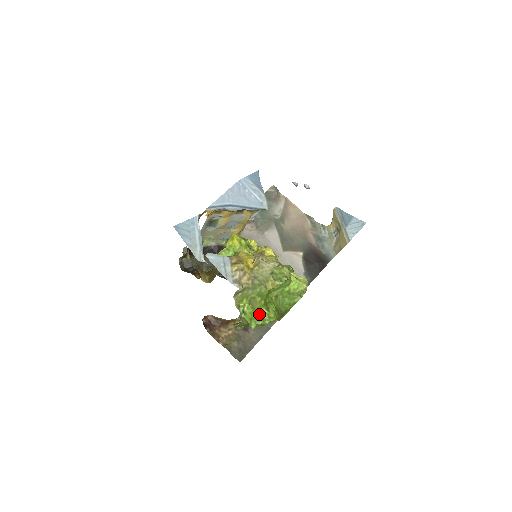
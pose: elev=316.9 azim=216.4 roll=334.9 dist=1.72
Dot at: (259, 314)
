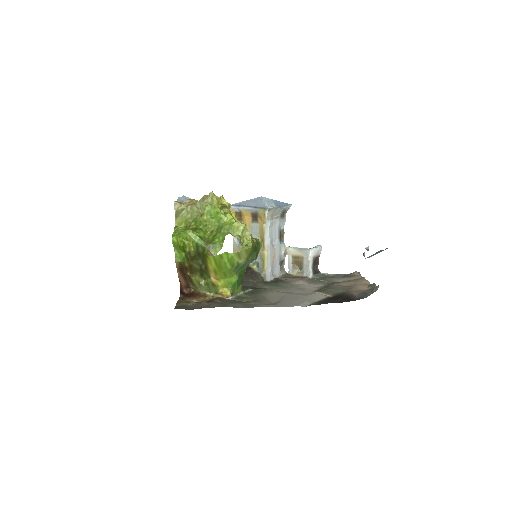
Dot at: occluded
